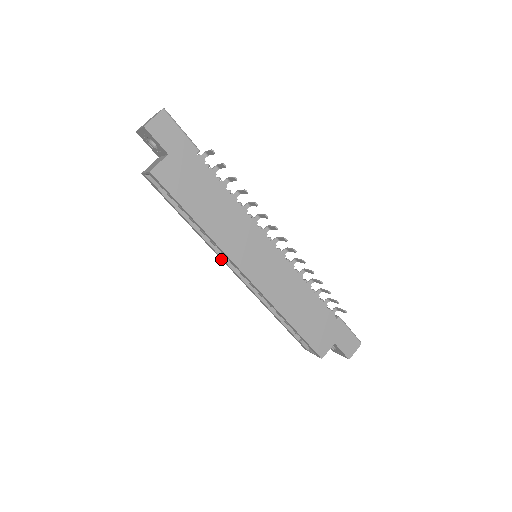
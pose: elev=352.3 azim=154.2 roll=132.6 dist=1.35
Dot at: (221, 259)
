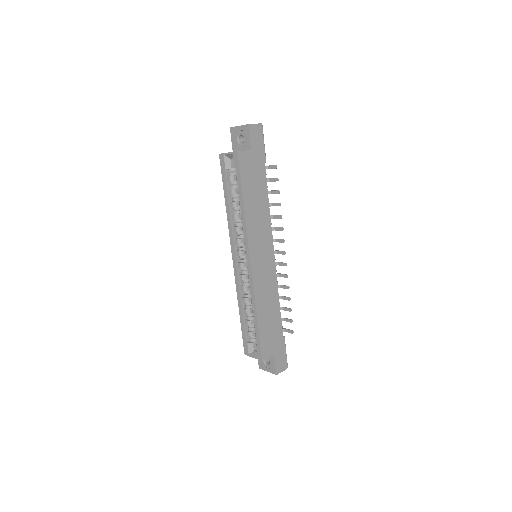
Dot at: (231, 245)
